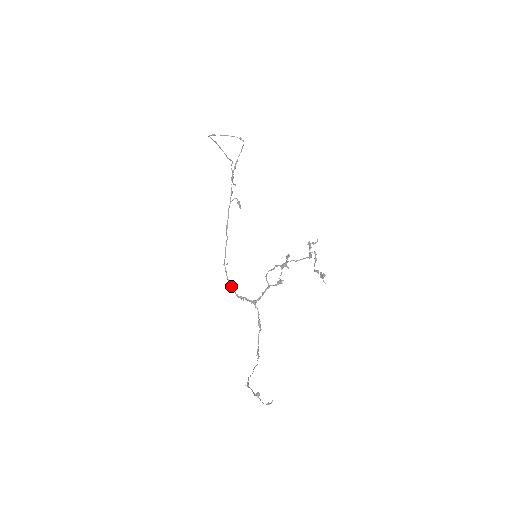
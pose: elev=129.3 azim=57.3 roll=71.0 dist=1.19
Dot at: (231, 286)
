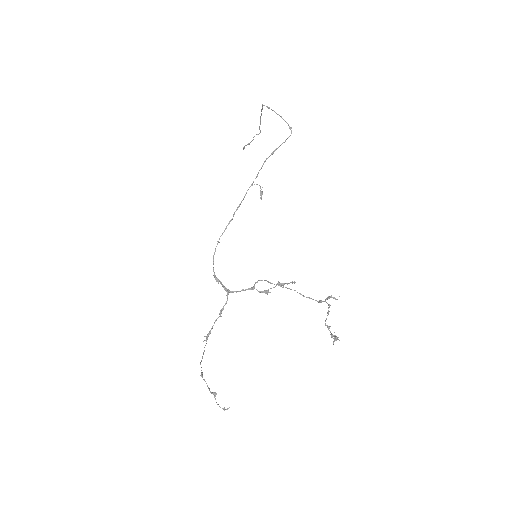
Dot at: (213, 264)
